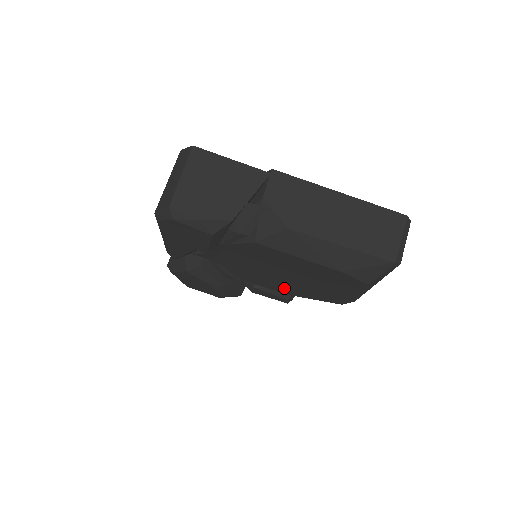
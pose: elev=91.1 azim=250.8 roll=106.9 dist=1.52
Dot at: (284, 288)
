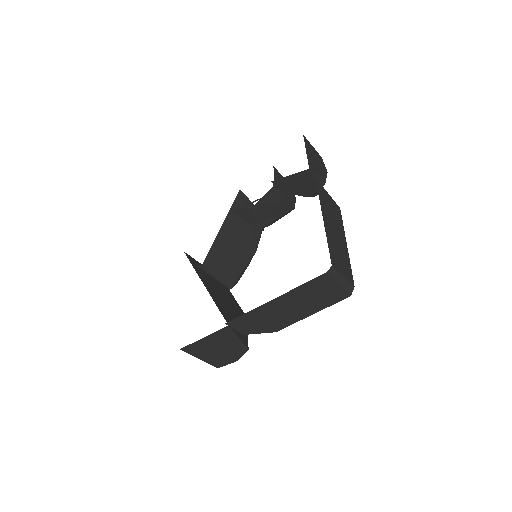
Dot at: occluded
